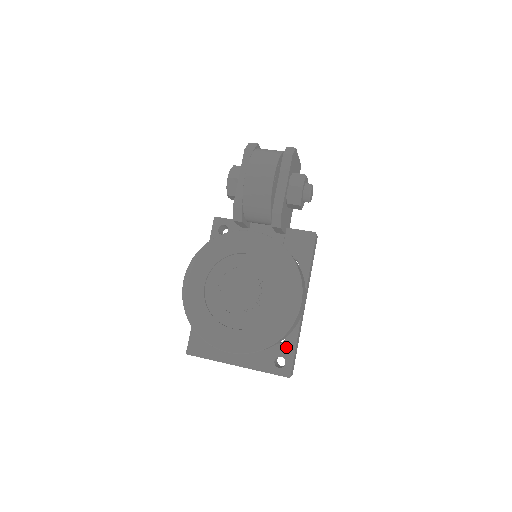
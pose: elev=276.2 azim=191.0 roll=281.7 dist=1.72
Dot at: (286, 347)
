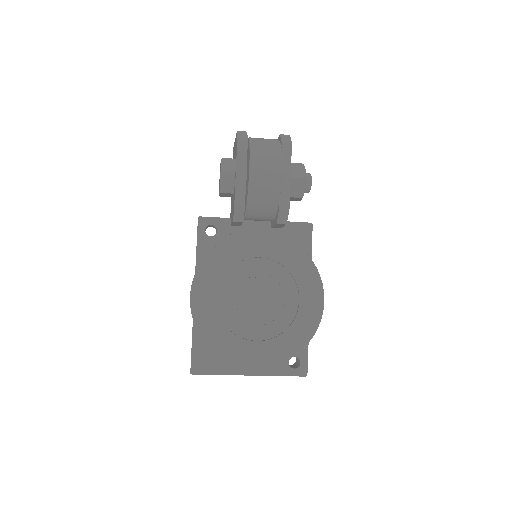
Dot at: occluded
